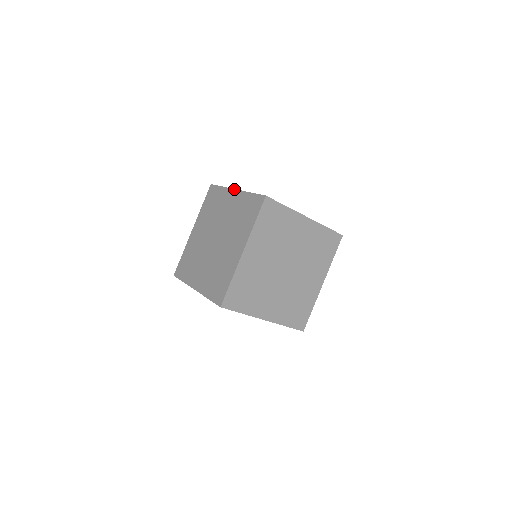
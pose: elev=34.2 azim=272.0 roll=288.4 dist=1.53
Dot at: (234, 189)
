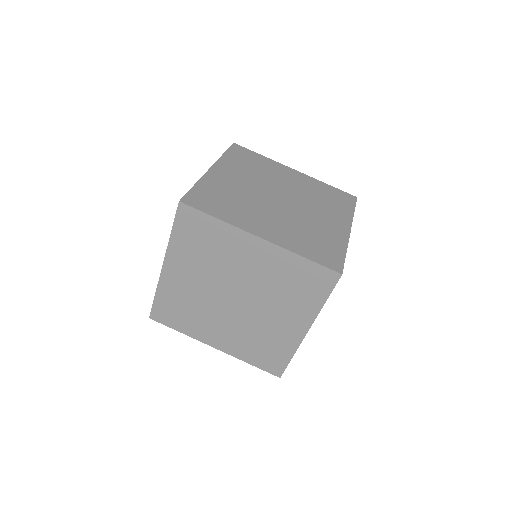
Dot at: (210, 167)
